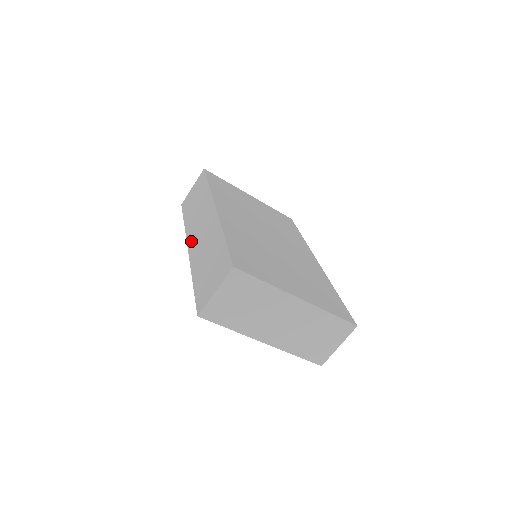
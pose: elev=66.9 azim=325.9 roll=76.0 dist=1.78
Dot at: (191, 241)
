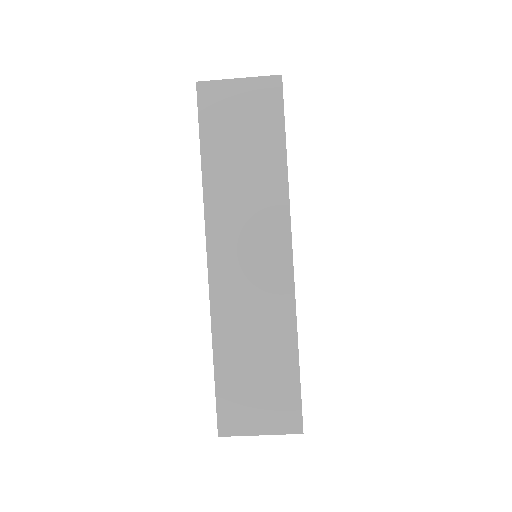
Dot at: (219, 254)
